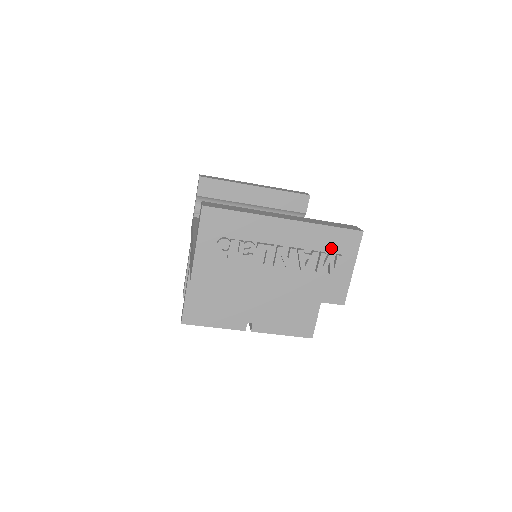
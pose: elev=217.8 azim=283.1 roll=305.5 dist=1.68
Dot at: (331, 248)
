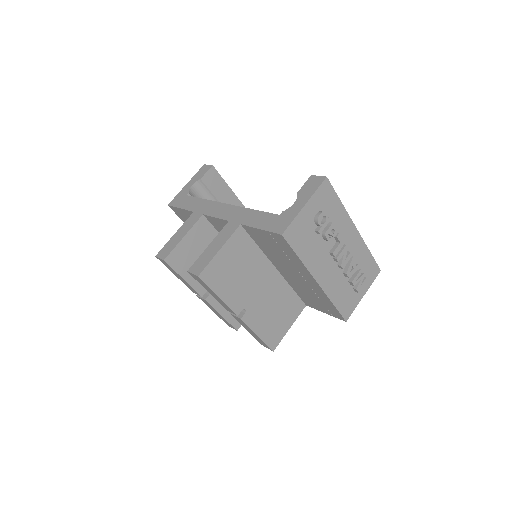
Dot at: (363, 270)
